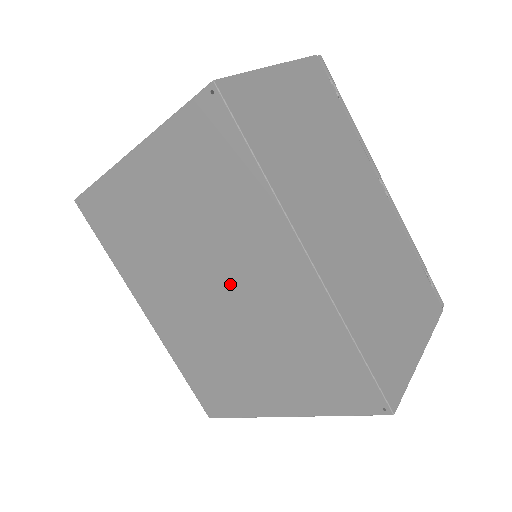
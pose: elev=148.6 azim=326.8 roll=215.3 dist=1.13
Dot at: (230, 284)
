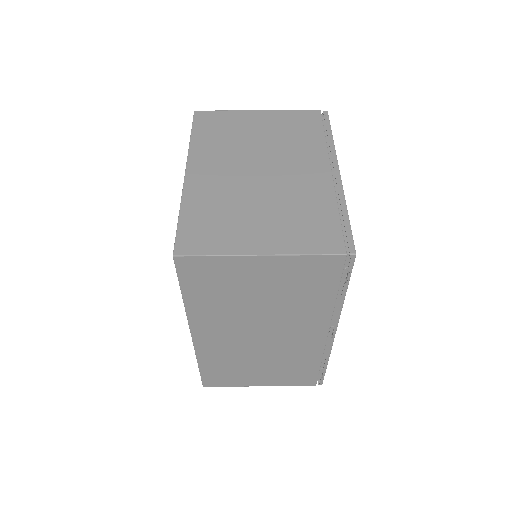
Dot at: occluded
